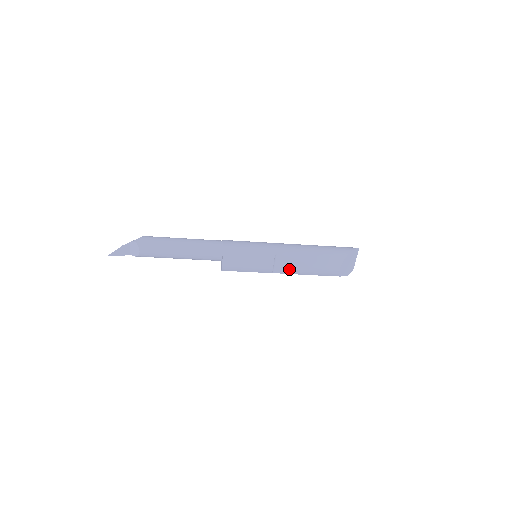
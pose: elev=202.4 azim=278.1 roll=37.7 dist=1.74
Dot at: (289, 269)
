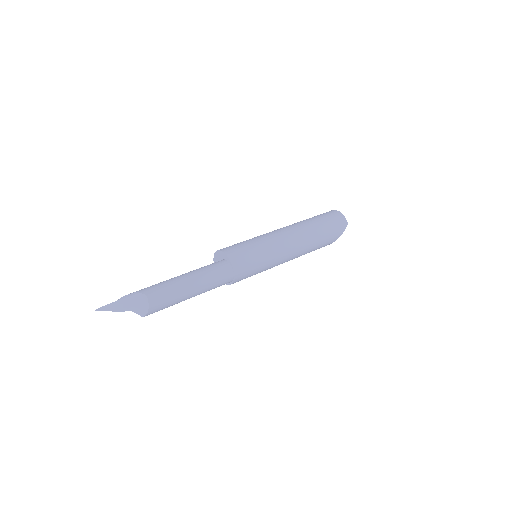
Dot at: occluded
